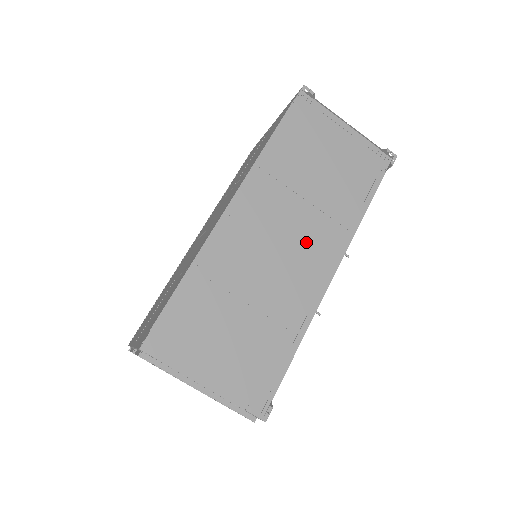
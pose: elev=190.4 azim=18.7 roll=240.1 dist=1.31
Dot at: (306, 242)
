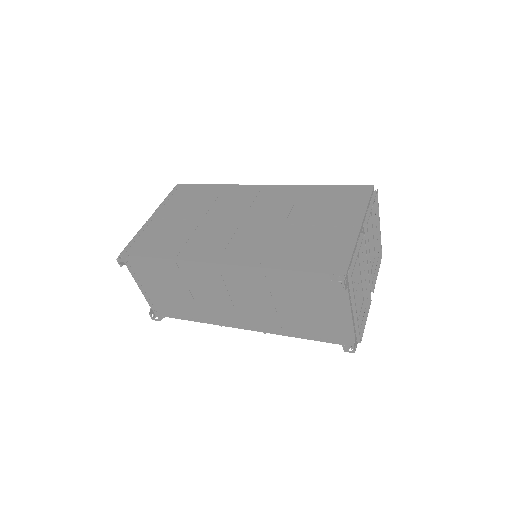
Dot at: (246, 311)
